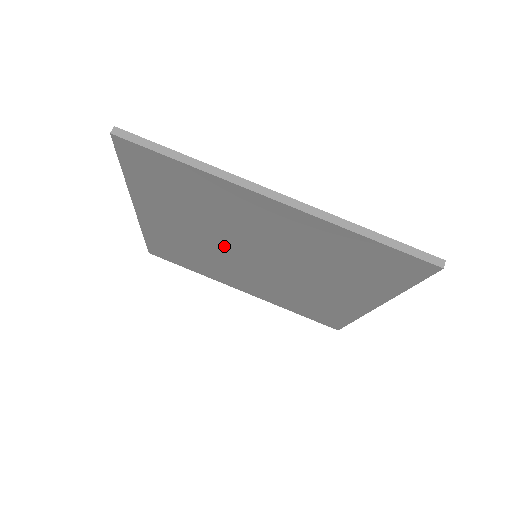
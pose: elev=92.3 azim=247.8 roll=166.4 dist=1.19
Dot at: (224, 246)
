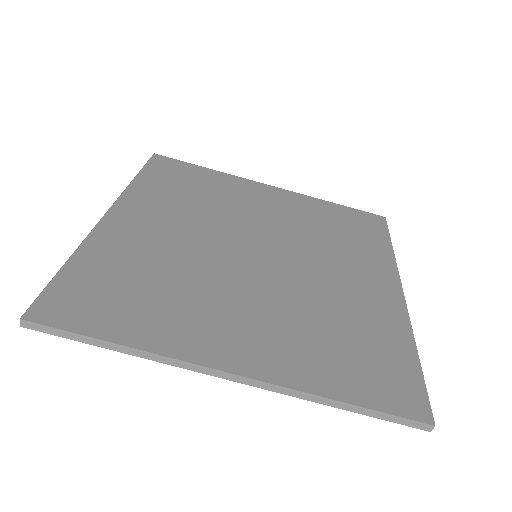
Dot at: occluded
